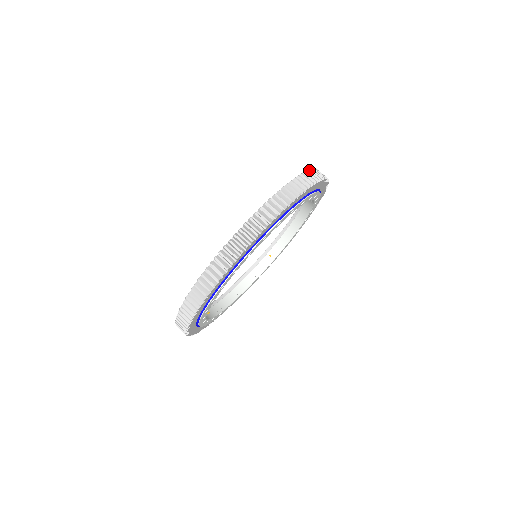
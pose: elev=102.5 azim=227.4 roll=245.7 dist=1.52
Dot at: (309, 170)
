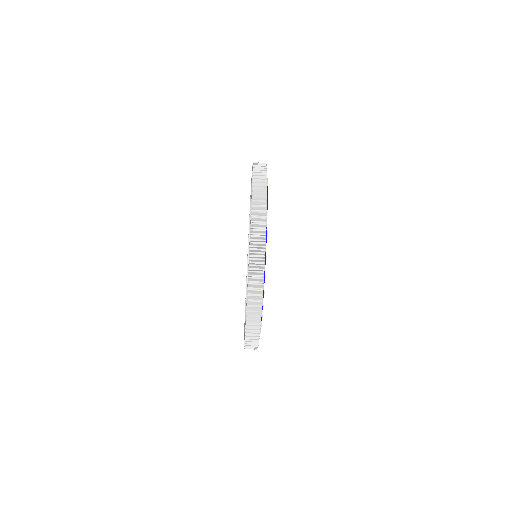
Dot at: (249, 264)
